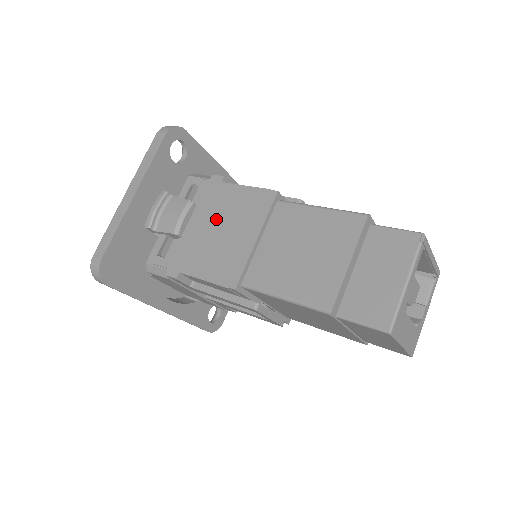
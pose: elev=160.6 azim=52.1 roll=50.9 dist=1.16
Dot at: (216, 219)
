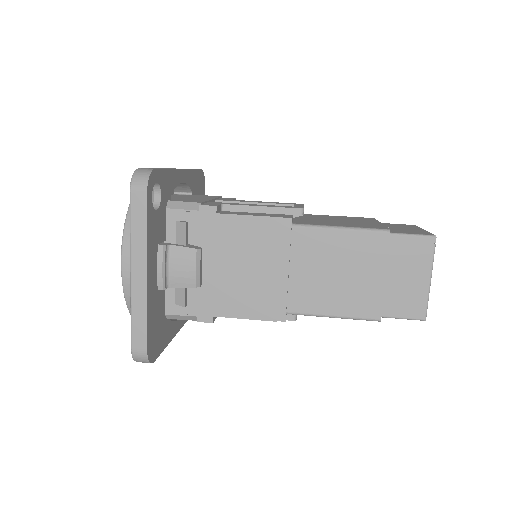
Dot at: (231, 257)
